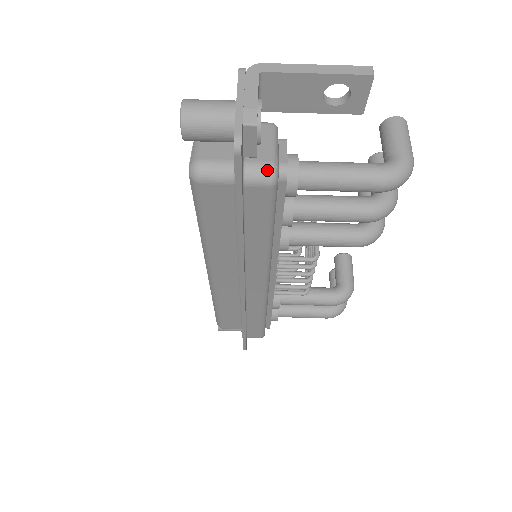
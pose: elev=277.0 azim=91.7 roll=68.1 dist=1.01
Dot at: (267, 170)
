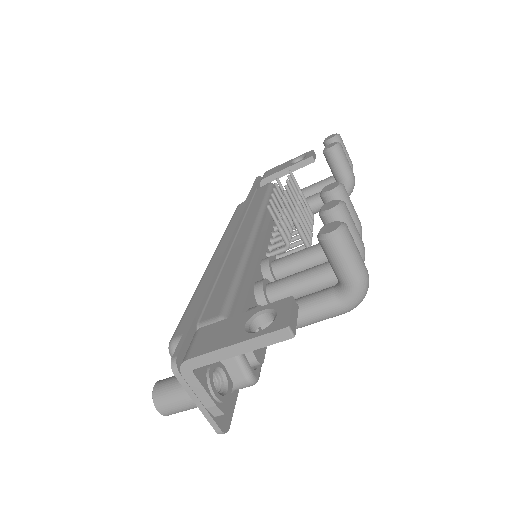
Dot at: (247, 386)
